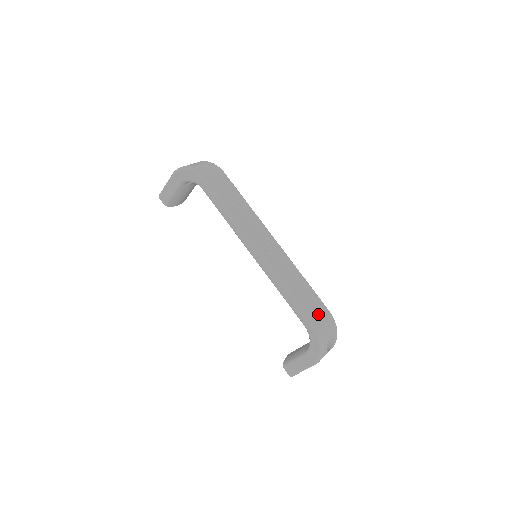
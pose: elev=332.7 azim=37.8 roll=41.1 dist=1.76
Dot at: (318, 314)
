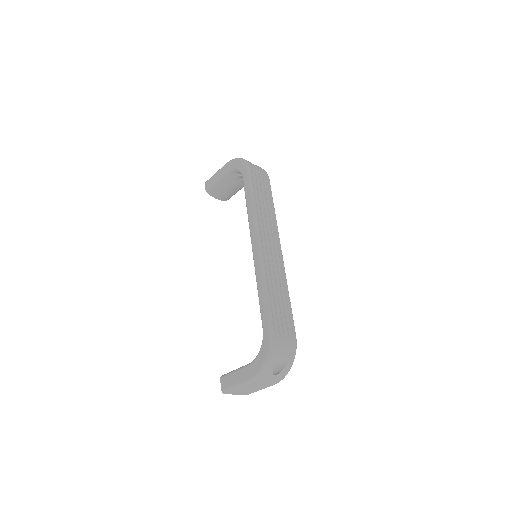
Dot at: (283, 327)
